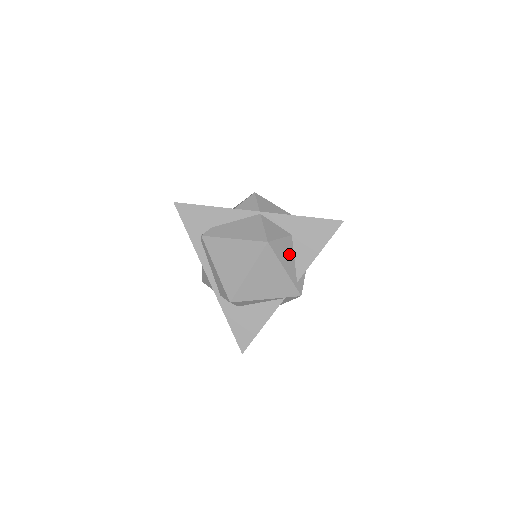
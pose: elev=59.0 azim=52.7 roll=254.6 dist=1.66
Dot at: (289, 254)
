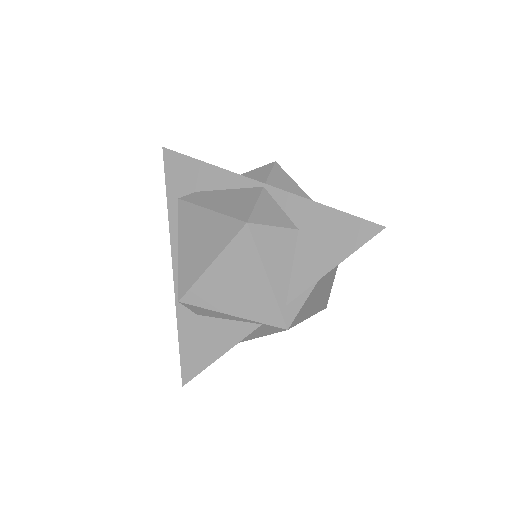
Dot at: (284, 256)
